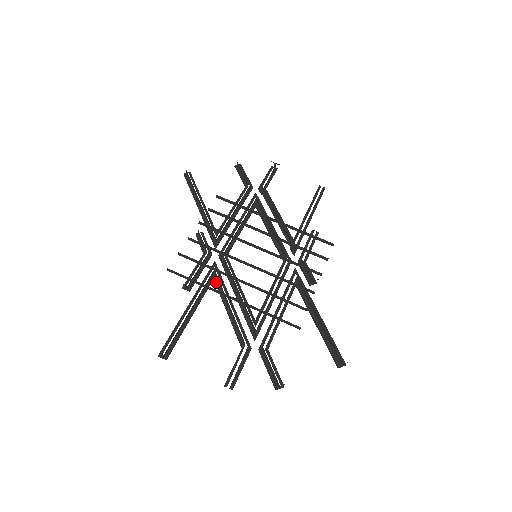
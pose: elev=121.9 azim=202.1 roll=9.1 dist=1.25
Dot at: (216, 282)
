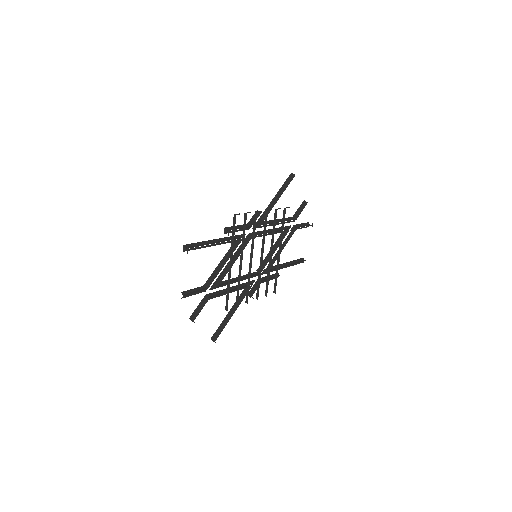
Dot at: (235, 245)
